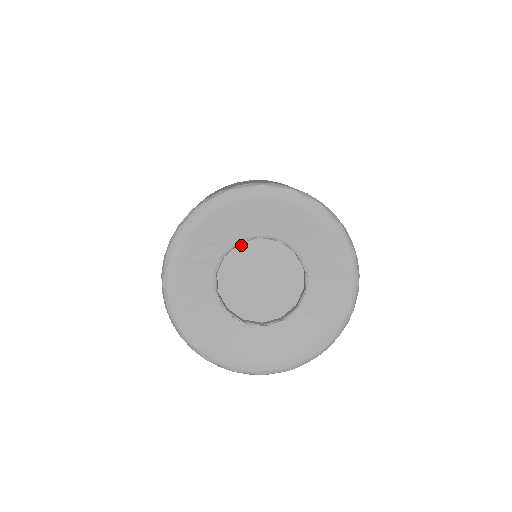
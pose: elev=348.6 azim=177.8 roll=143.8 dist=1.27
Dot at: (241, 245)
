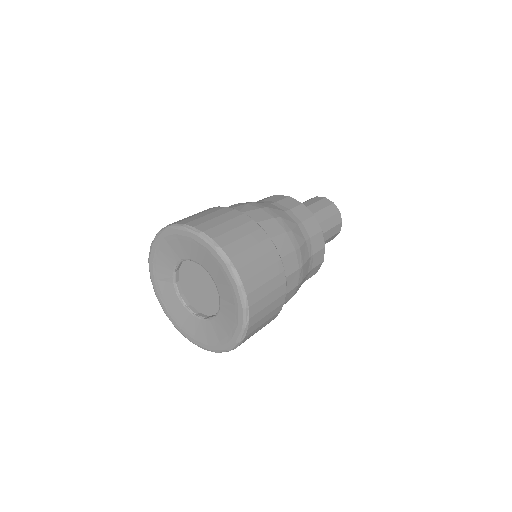
Dot at: (180, 271)
